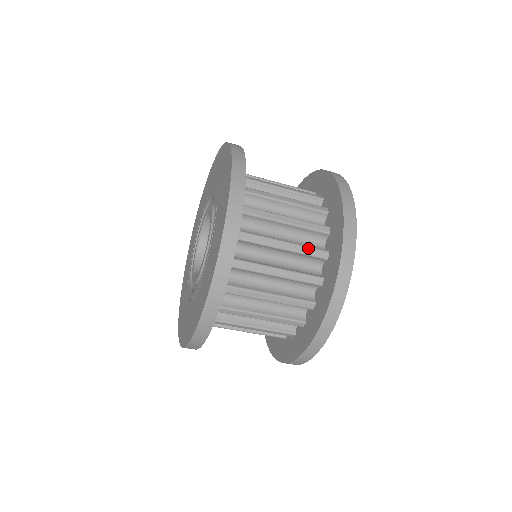
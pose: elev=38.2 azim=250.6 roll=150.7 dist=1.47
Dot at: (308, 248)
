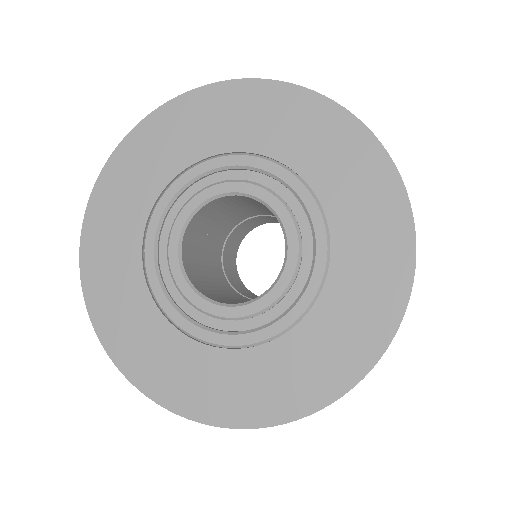
Dot at: occluded
